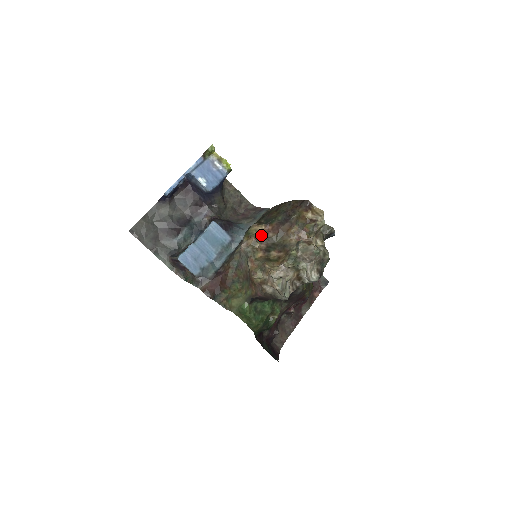
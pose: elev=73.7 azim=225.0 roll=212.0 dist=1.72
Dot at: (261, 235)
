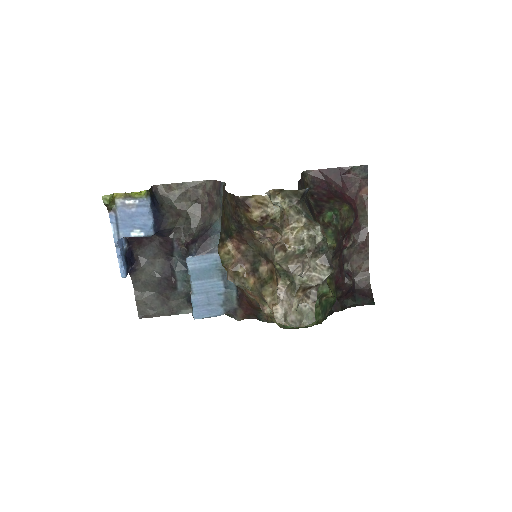
Dot at: (234, 256)
